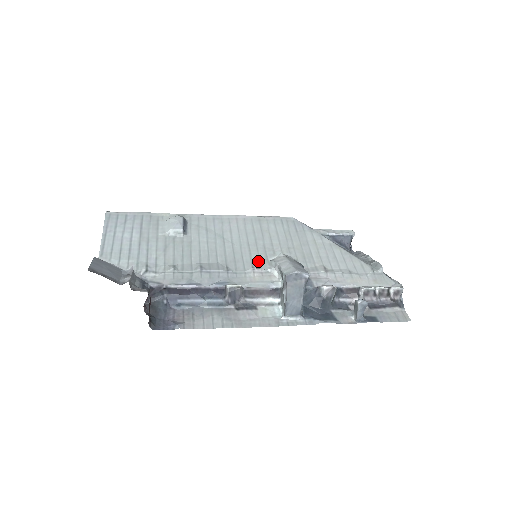
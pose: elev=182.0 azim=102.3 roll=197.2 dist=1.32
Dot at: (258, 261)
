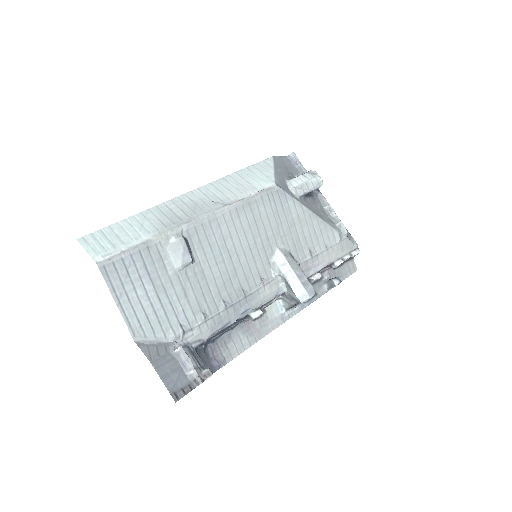
Dot at: (263, 269)
